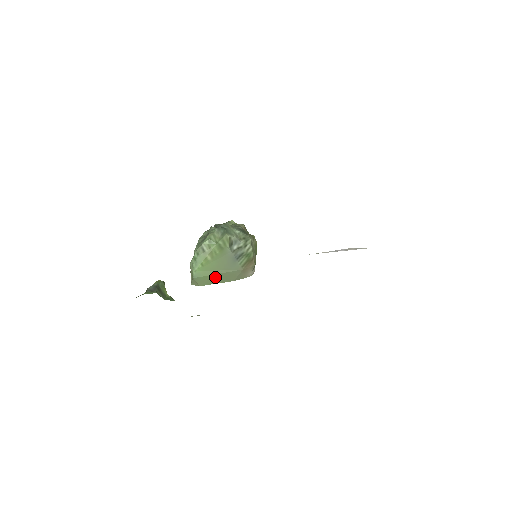
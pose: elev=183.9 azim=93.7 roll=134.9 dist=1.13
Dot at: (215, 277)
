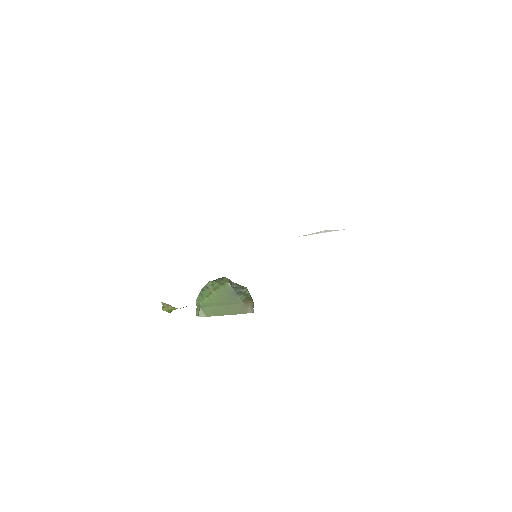
Dot at: (220, 309)
